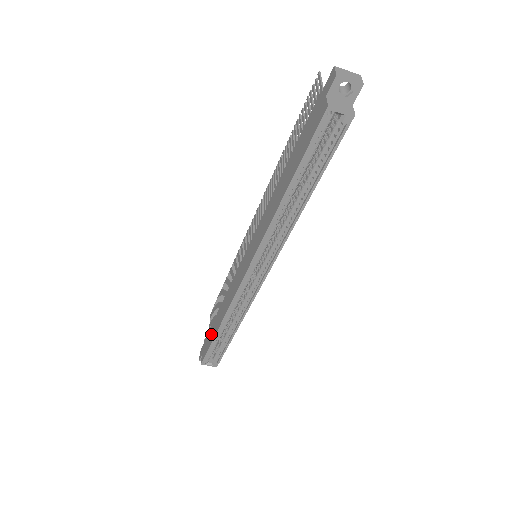
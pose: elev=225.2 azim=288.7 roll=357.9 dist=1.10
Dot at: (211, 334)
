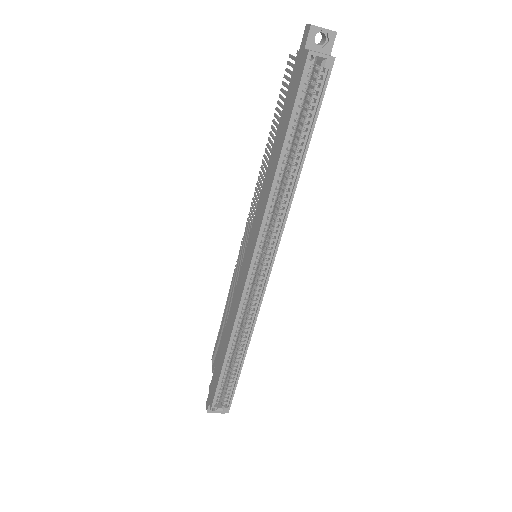
Dot at: (217, 369)
